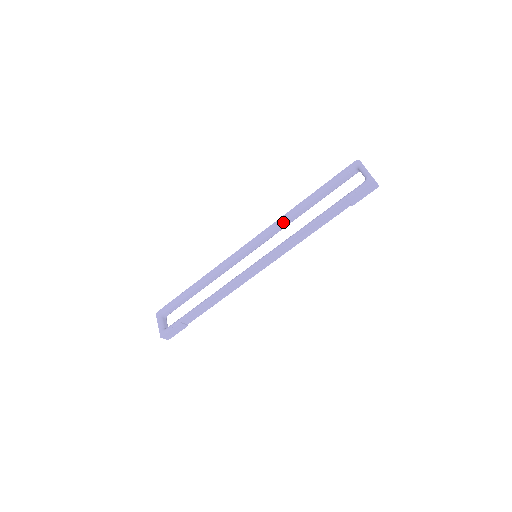
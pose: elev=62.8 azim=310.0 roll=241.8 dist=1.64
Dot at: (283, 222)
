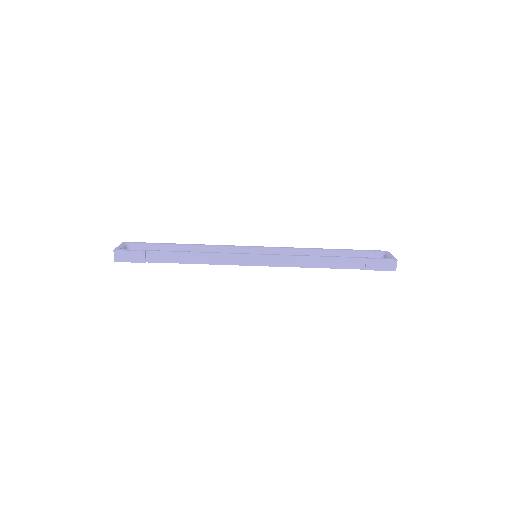
Dot at: (298, 251)
